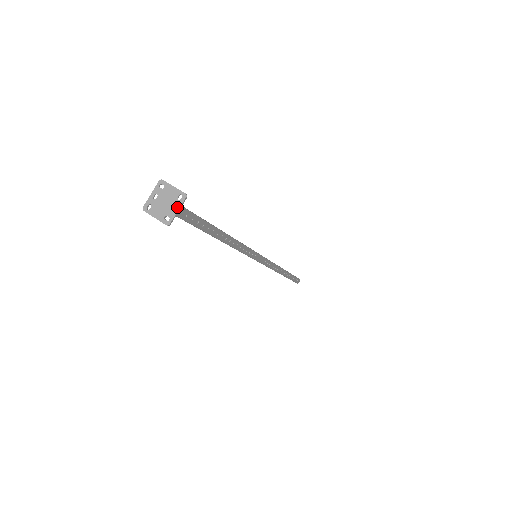
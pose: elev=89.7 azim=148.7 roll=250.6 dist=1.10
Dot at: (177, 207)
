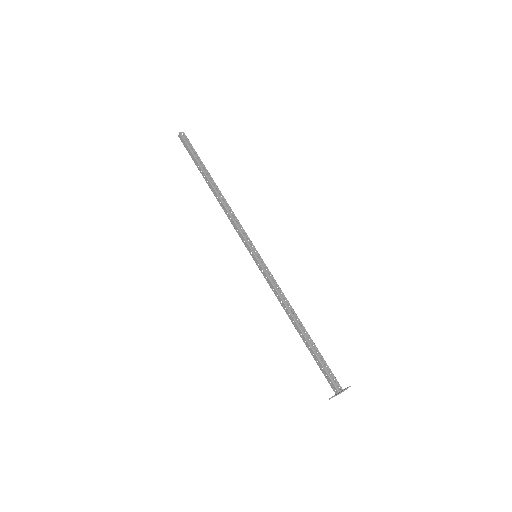
Dot at: occluded
